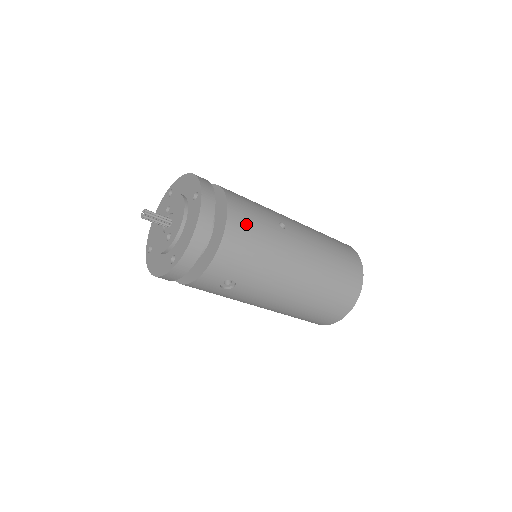
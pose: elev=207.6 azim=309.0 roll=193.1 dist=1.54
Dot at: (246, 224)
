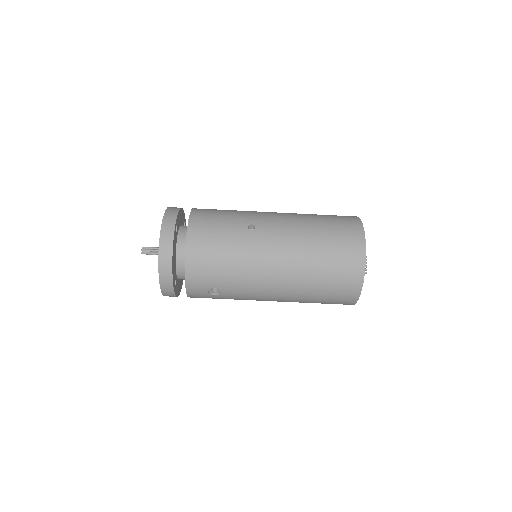
Dot at: (207, 239)
